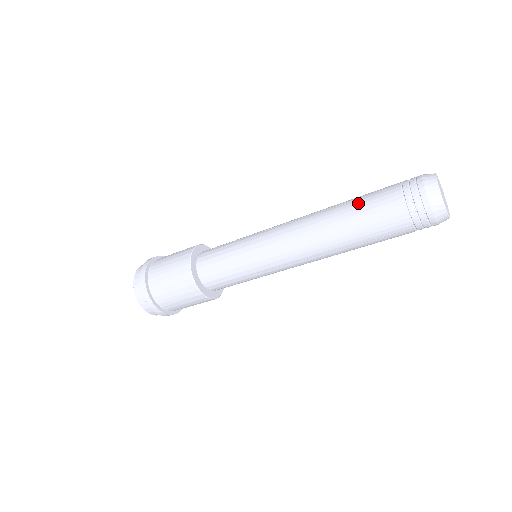
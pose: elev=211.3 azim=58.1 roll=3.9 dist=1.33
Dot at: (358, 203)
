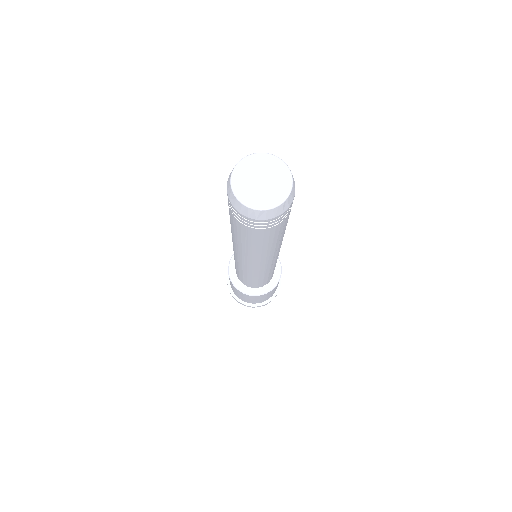
Dot at: occluded
